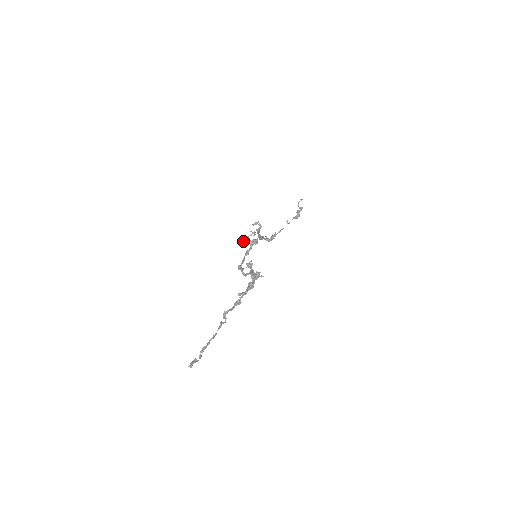
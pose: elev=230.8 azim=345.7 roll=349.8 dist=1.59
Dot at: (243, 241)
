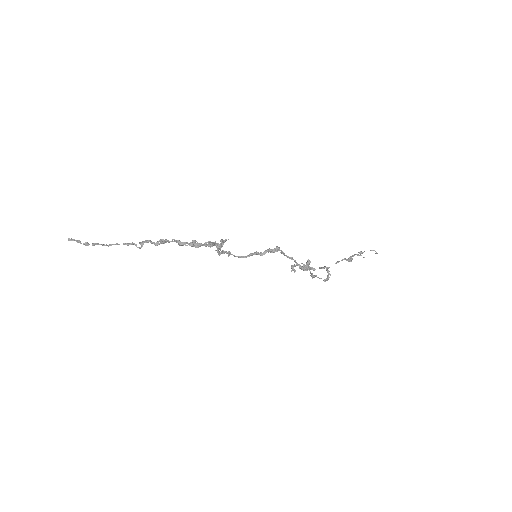
Dot at: (291, 271)
